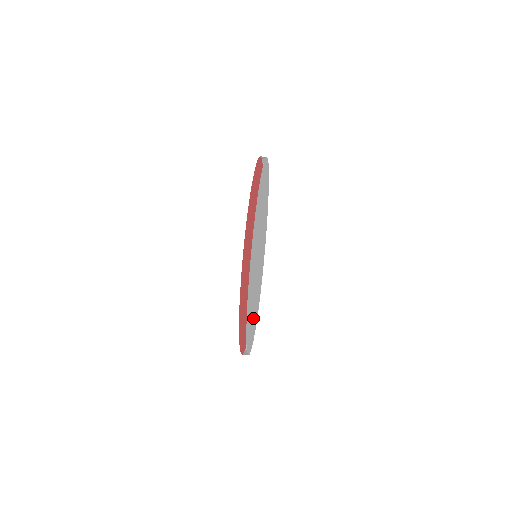
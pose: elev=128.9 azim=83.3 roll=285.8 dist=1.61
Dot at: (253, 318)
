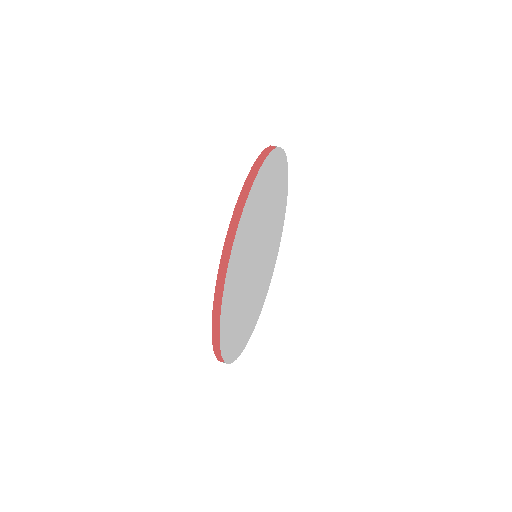
Dot at: (235, 313)
